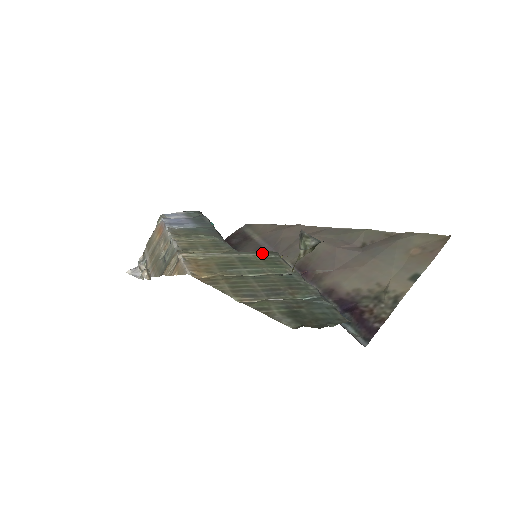
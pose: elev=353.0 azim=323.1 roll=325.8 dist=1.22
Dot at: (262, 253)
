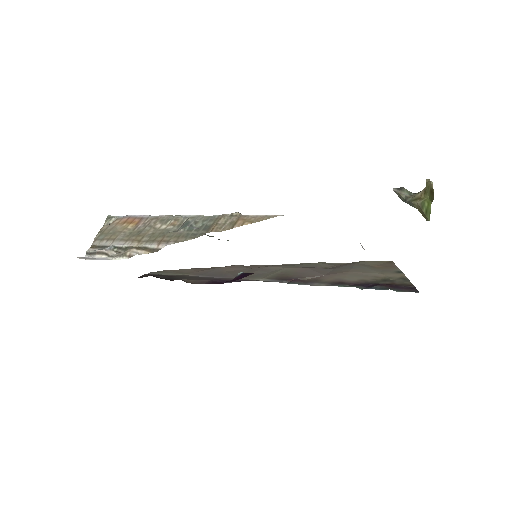
Dot at: occluded
